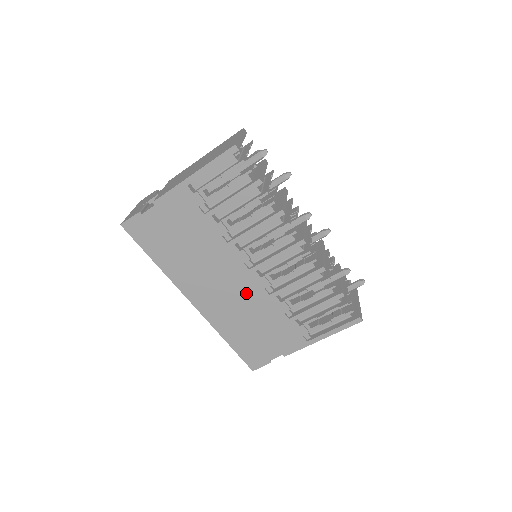
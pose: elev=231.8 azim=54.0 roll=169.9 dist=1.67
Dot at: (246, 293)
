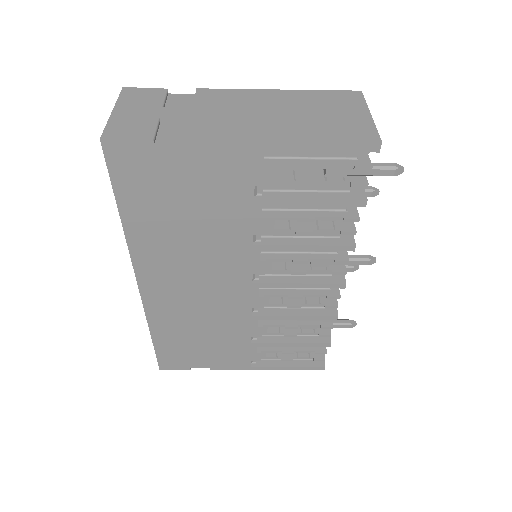
Dot at: (224, 303)
